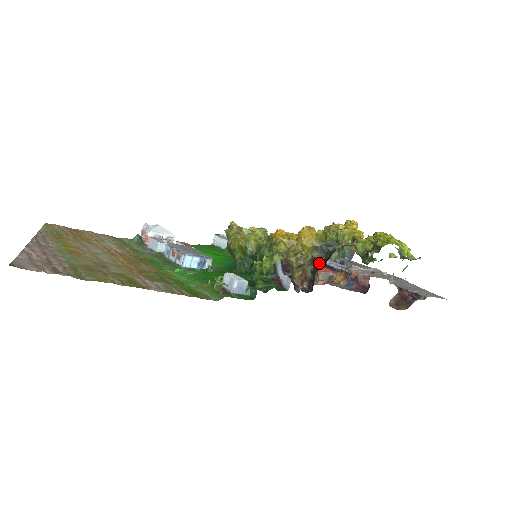
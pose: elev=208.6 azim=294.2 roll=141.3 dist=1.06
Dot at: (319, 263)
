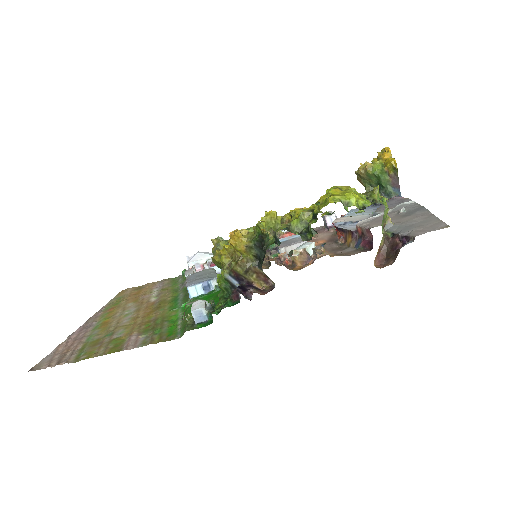
Dot at: (261, 261)
